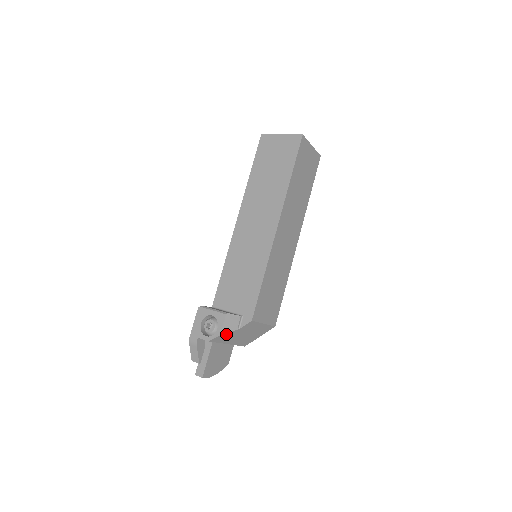
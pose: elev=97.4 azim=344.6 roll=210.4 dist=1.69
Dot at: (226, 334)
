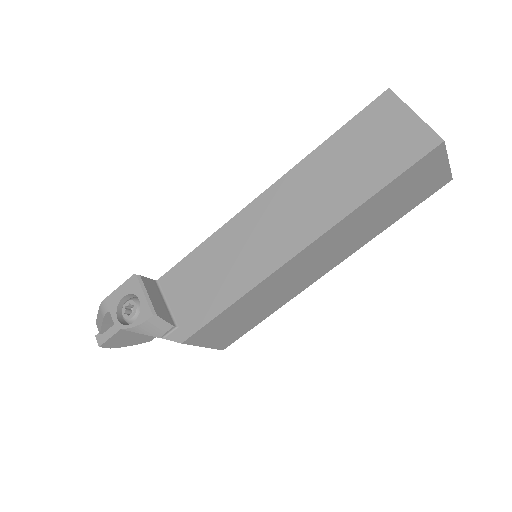
Dot at: (143, 333)
